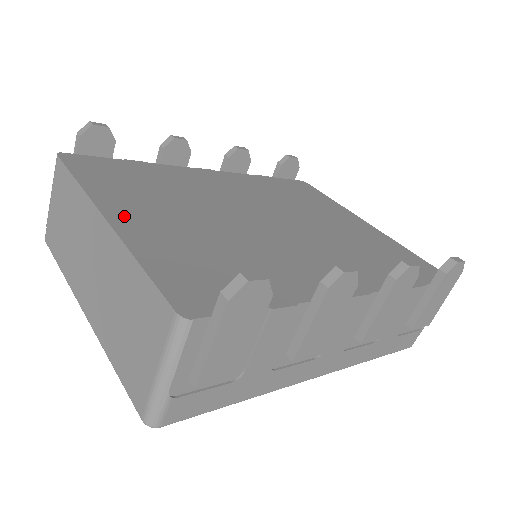
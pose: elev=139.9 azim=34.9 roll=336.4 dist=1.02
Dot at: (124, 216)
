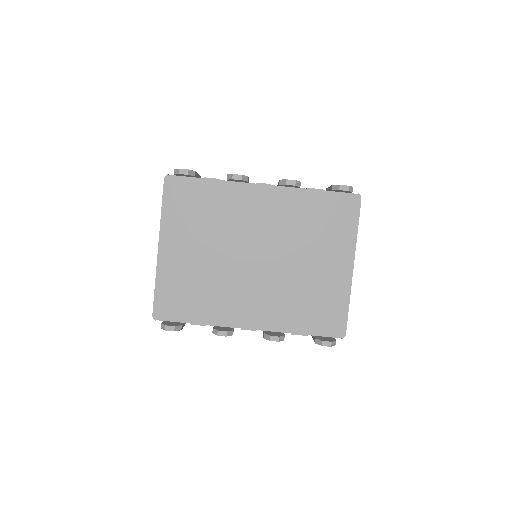
Dot at: (168, 248)
